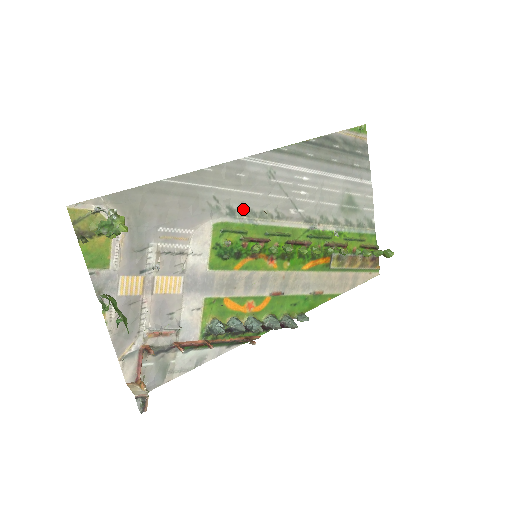
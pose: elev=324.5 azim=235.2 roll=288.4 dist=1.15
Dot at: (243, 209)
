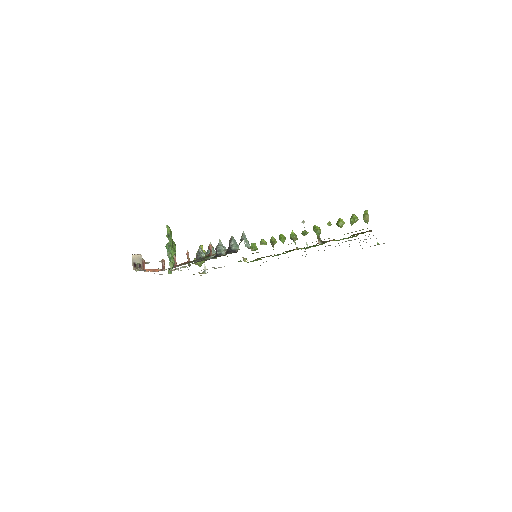
Dot at: occluded
